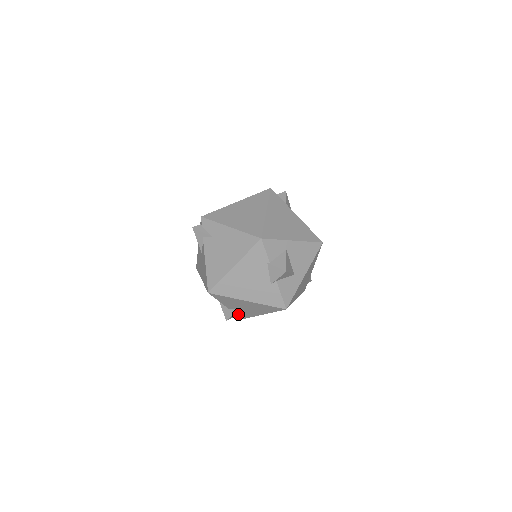
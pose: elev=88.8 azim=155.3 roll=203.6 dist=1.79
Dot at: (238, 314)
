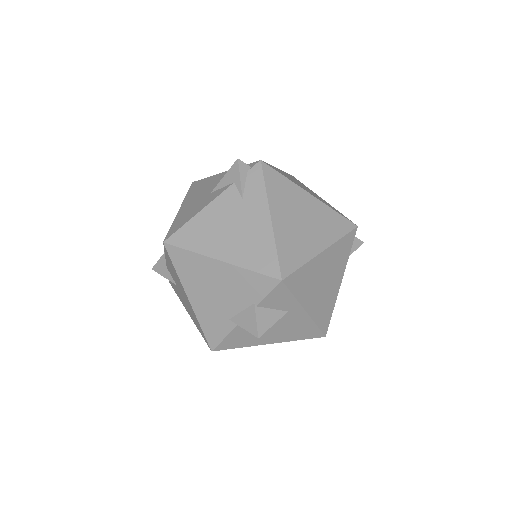
Dot at: occluded
